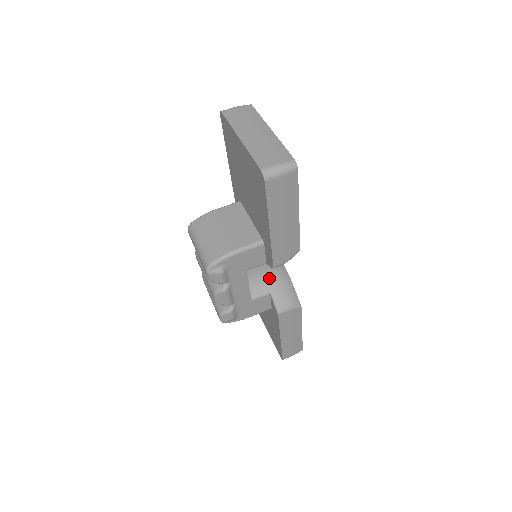
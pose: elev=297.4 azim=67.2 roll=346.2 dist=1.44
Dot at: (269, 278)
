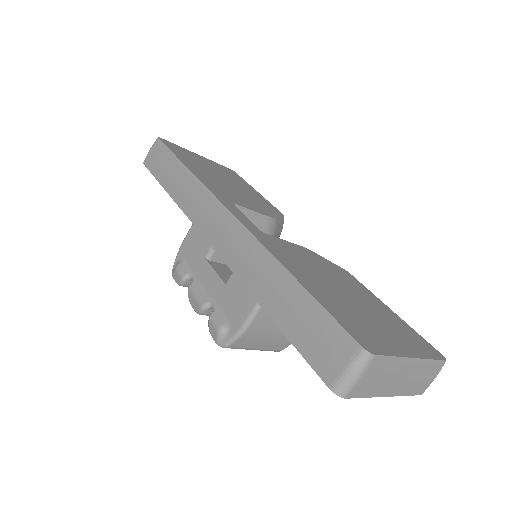
Dot at: occluded
